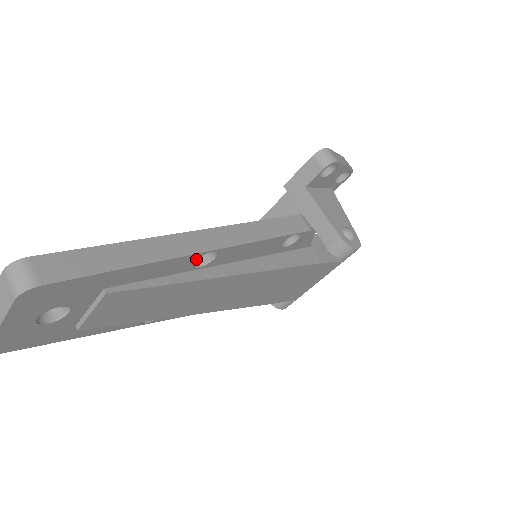
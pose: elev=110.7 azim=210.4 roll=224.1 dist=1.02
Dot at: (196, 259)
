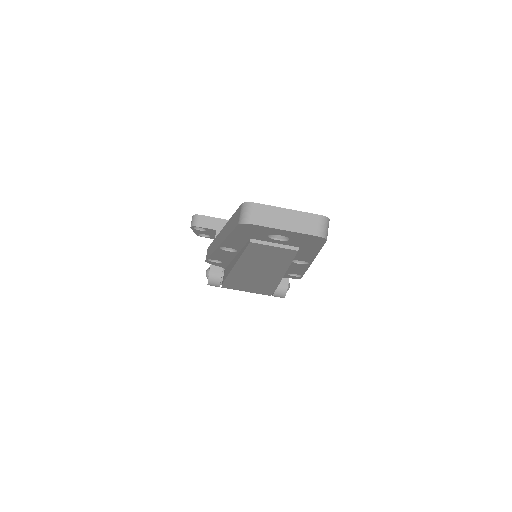
Dot at: (305, 261)
